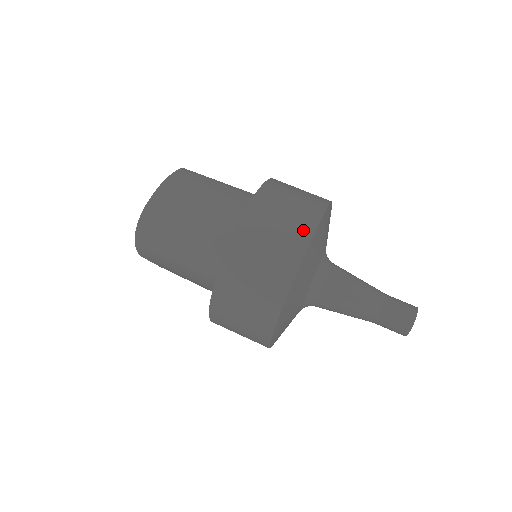
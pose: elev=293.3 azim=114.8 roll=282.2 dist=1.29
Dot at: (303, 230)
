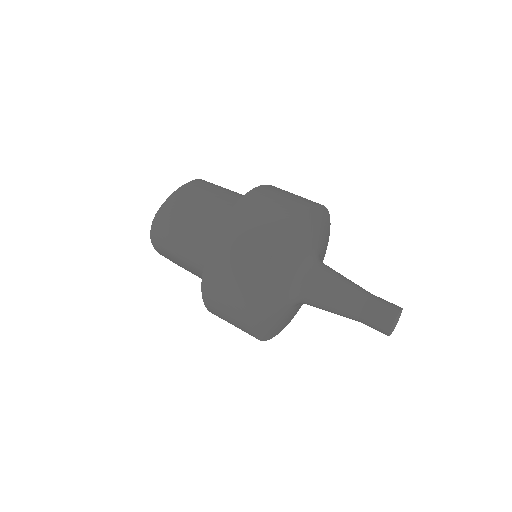
Dot at: (277, 228)
